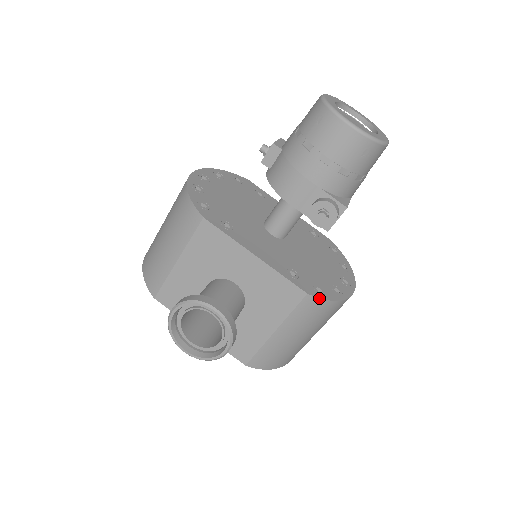
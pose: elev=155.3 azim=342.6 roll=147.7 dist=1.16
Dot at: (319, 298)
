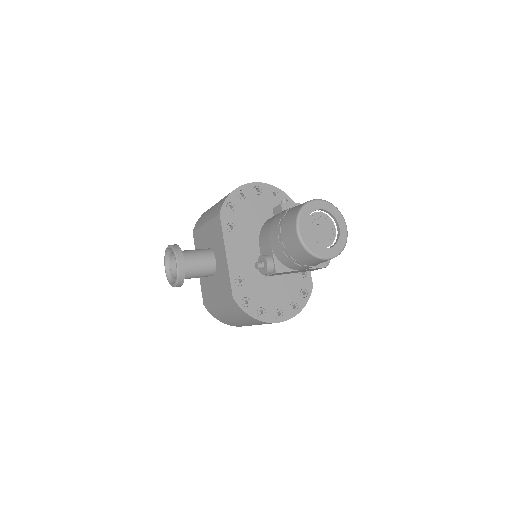
Dot at: (238, 305)
